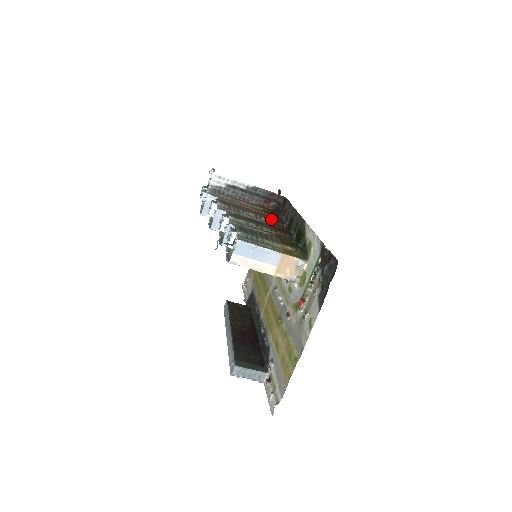
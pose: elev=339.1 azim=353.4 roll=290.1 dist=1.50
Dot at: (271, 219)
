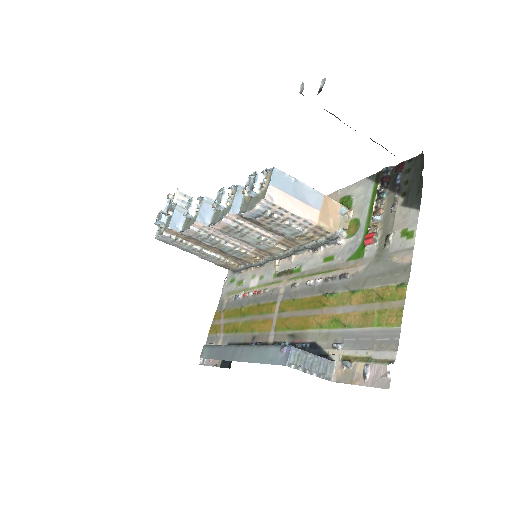
Dot at: occluded
